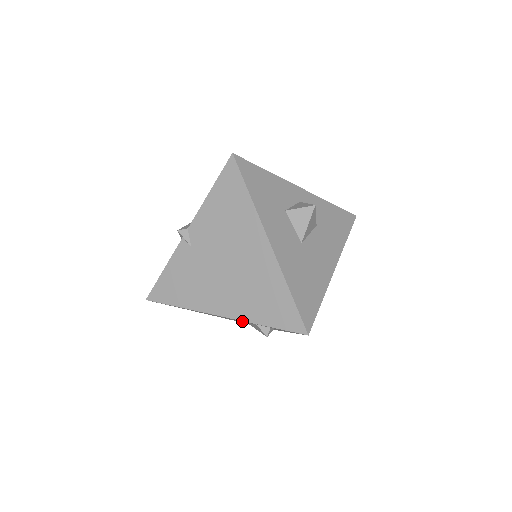
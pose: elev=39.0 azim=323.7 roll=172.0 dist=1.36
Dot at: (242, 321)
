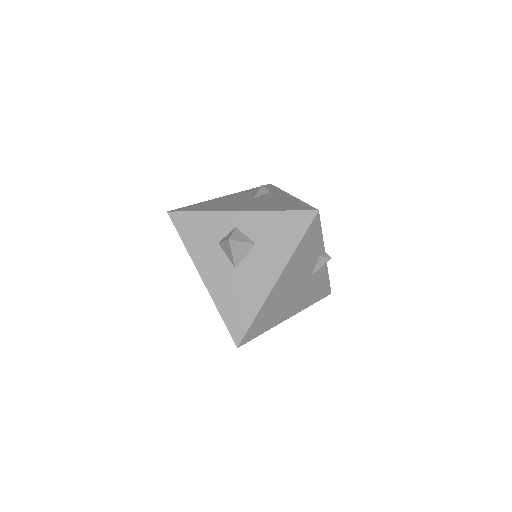
Dot at: occluded
